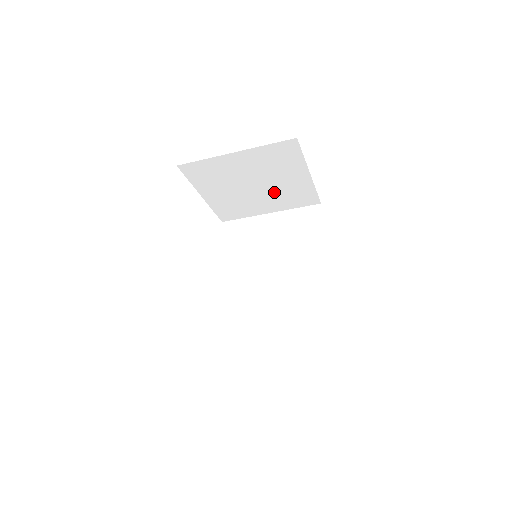
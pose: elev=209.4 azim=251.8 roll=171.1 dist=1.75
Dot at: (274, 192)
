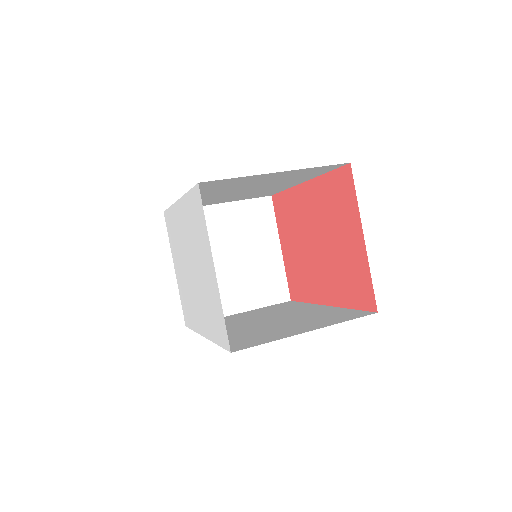
Dot at: occluded
